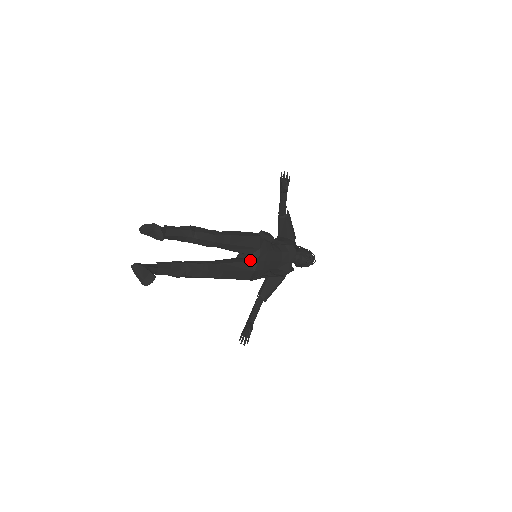
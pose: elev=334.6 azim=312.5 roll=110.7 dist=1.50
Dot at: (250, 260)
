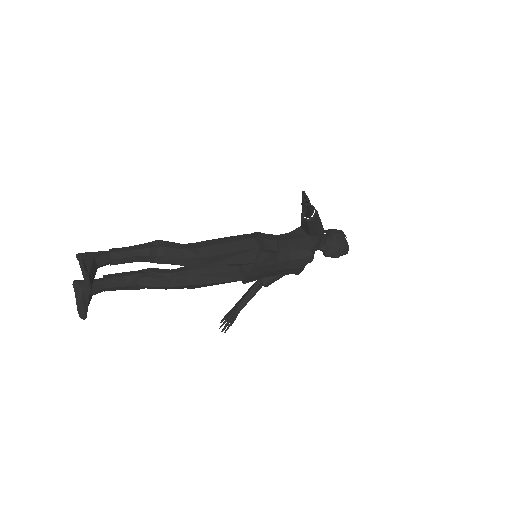
Dot at: (240, 270)
